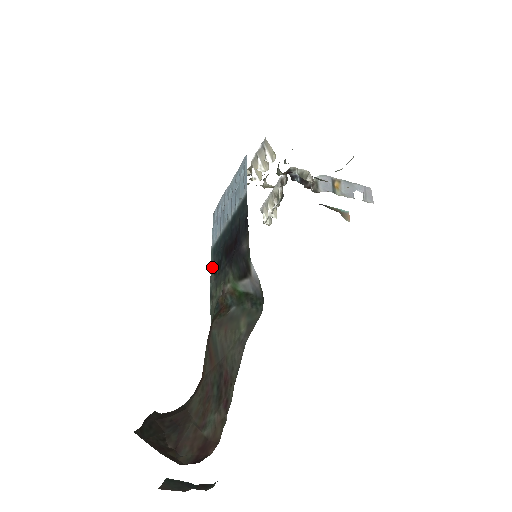
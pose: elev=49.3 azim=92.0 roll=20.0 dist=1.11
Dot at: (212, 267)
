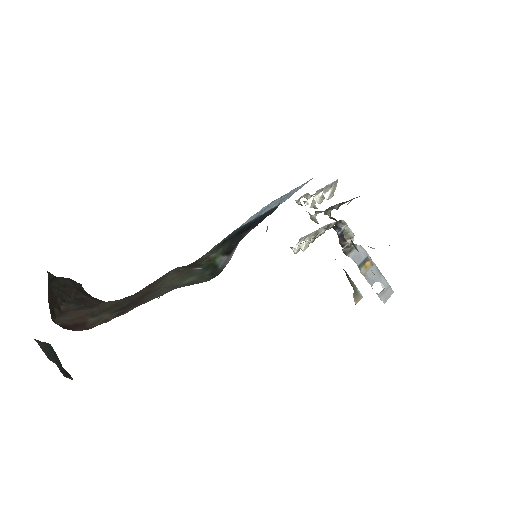
Dot at: (222, 240)
